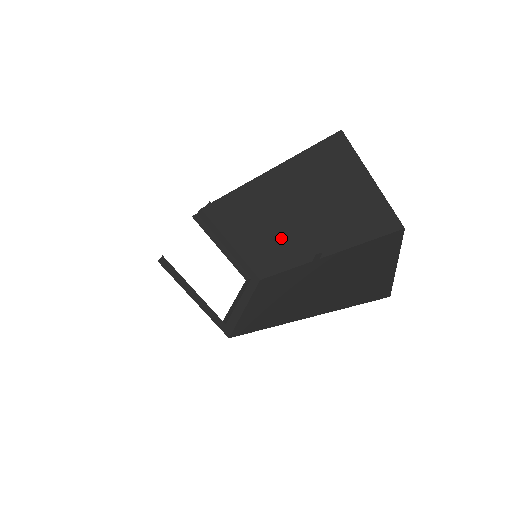
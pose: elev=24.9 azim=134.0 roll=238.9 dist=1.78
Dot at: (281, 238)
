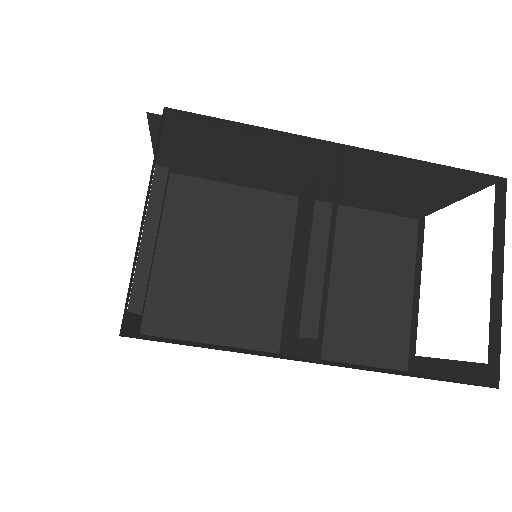
Dot at: (245, 288)
